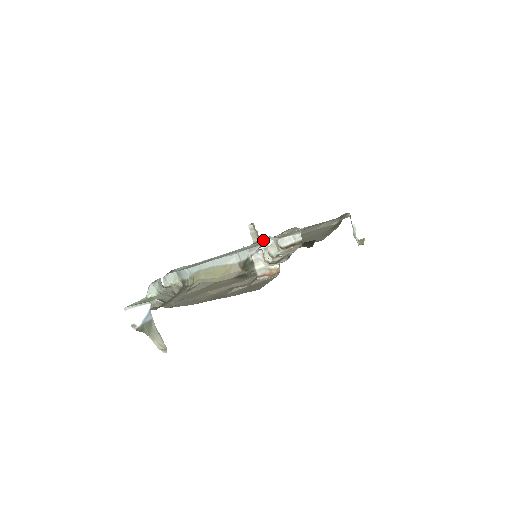
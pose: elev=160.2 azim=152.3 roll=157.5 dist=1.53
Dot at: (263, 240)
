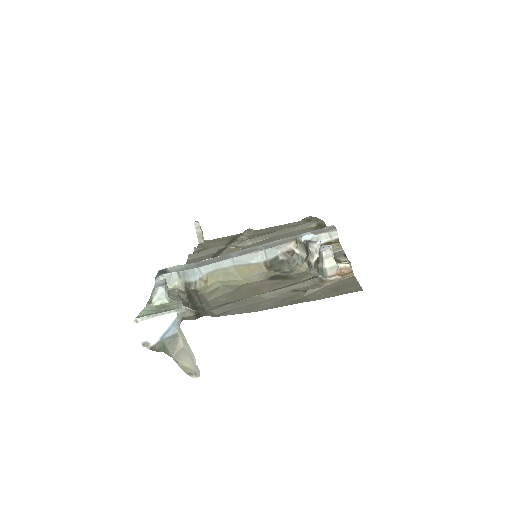
Dot at: (306, 235)
